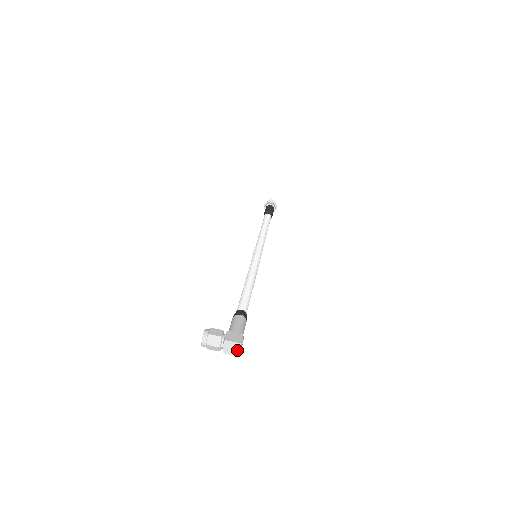
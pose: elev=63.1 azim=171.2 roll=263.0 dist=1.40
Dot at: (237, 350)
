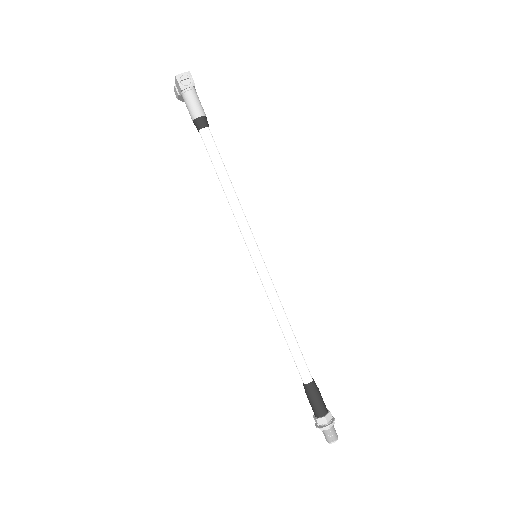
Dot at: (182, 75)
